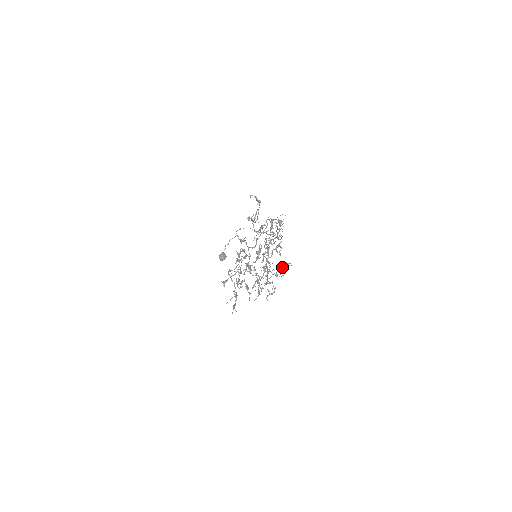
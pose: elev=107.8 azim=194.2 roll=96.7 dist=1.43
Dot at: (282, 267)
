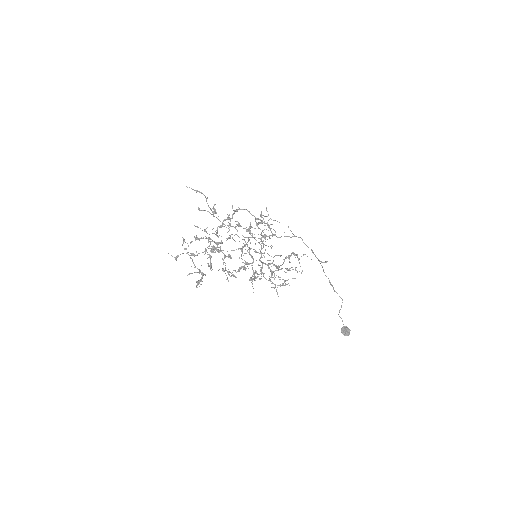
Dot at: (289, 259)
